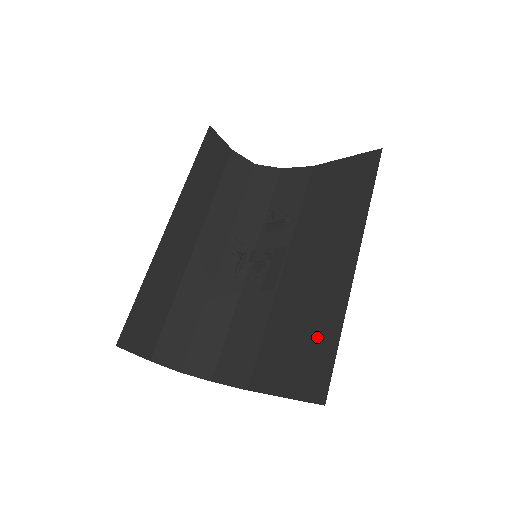
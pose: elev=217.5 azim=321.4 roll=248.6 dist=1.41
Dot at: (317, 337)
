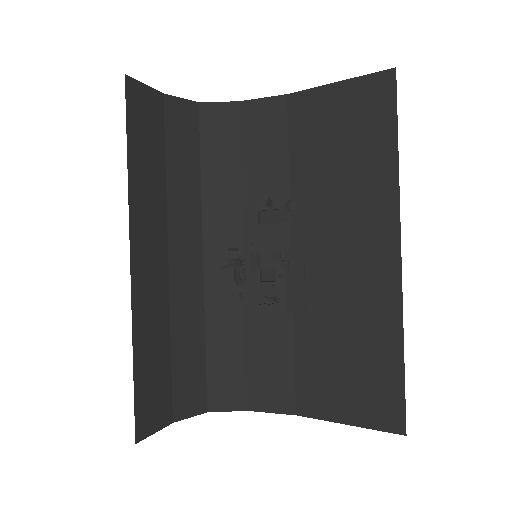
Dot at: (371, 354)
